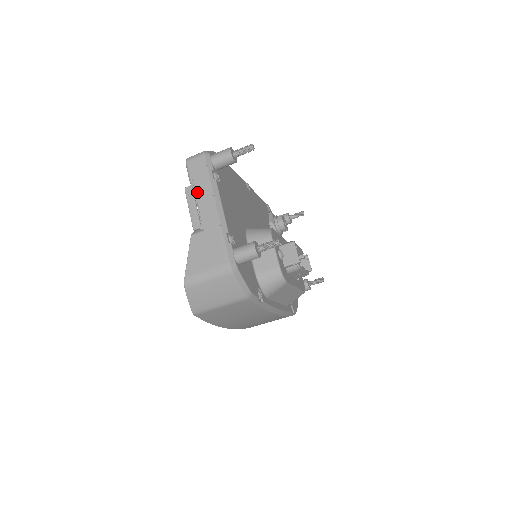
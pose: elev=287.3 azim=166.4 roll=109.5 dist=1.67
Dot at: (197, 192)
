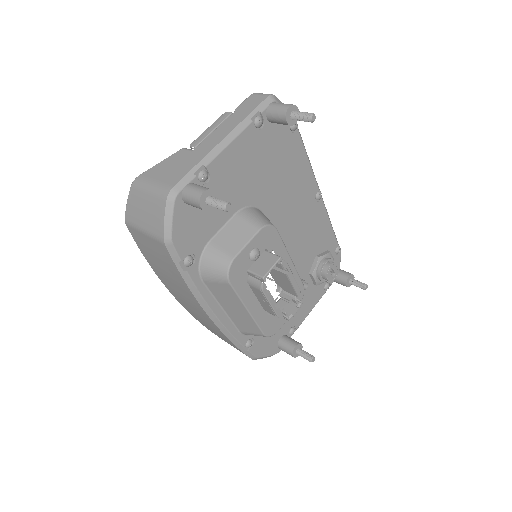
Dot at: (228, 119)
